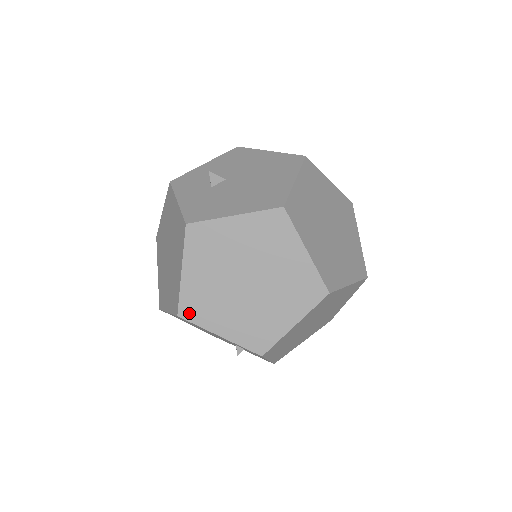
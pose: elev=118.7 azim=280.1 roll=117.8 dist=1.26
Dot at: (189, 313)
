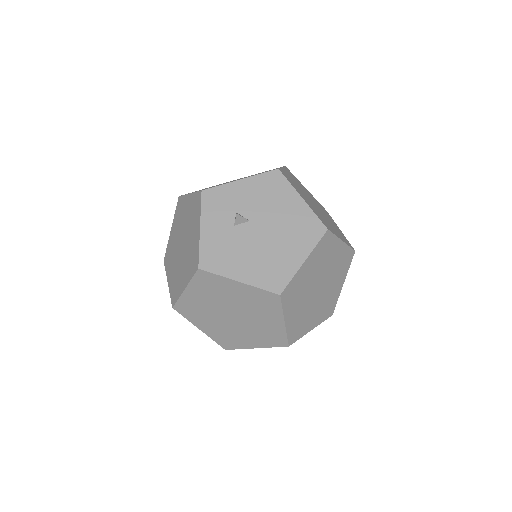
Dot at: (182, 310)
